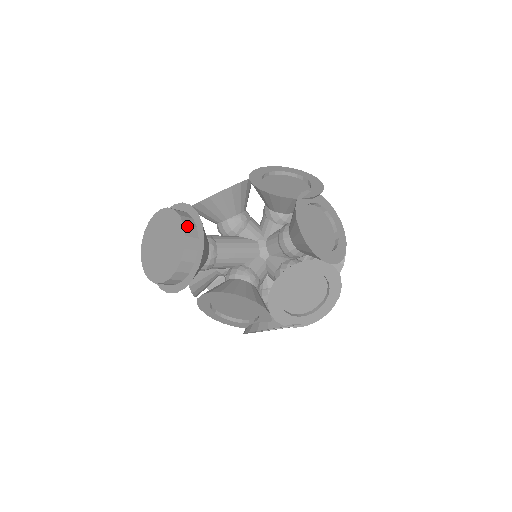
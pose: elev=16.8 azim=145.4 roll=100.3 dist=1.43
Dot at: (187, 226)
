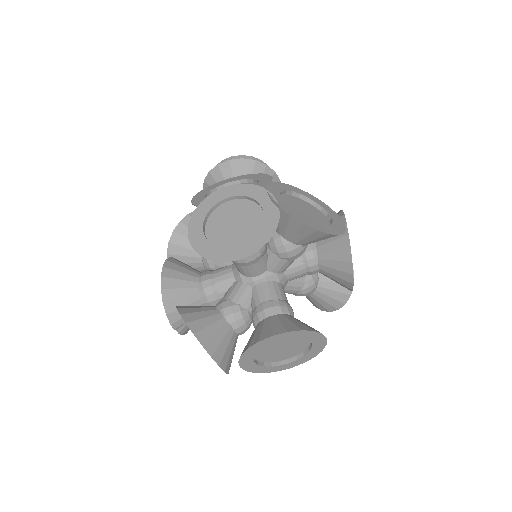
Dot at: occluded
